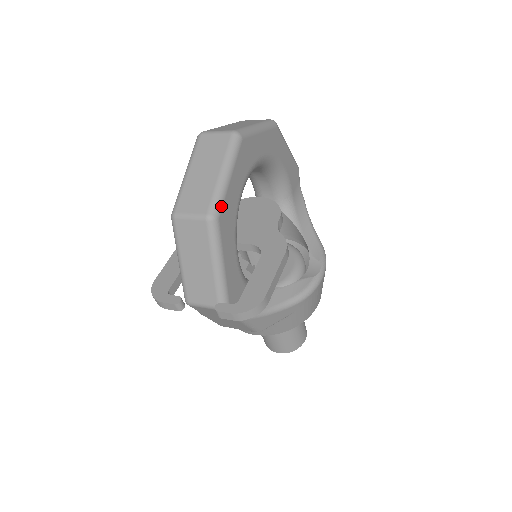
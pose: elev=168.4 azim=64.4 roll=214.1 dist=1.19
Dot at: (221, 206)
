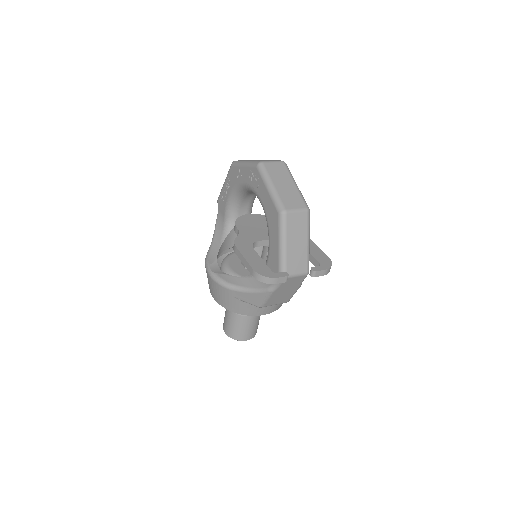
Dot at: occluded
